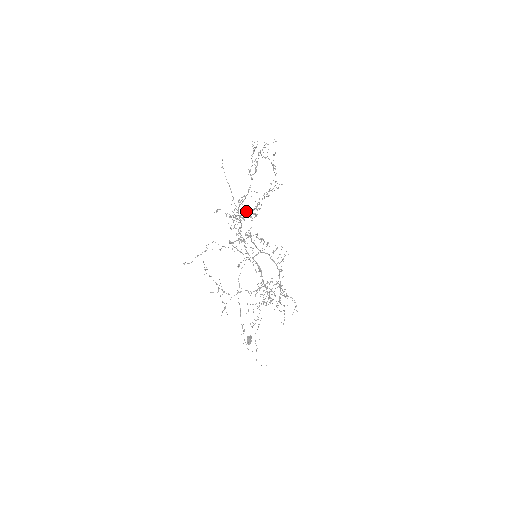
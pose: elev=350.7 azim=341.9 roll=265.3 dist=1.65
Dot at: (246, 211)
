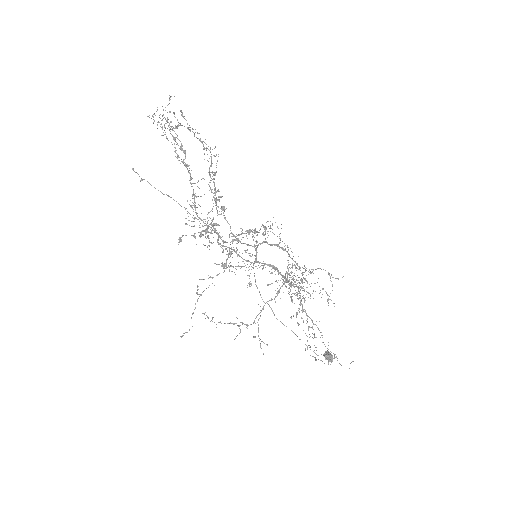
Dot at: (208, 212)
